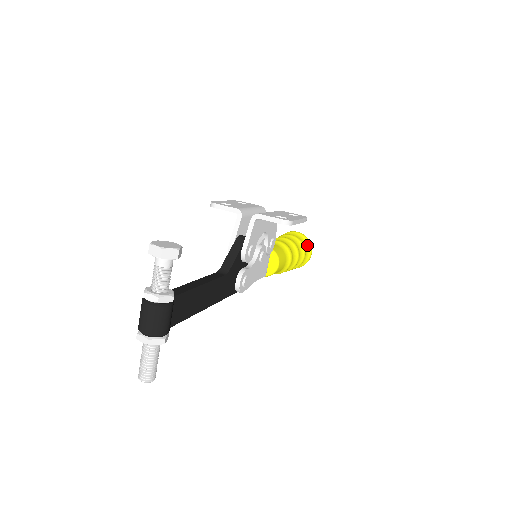
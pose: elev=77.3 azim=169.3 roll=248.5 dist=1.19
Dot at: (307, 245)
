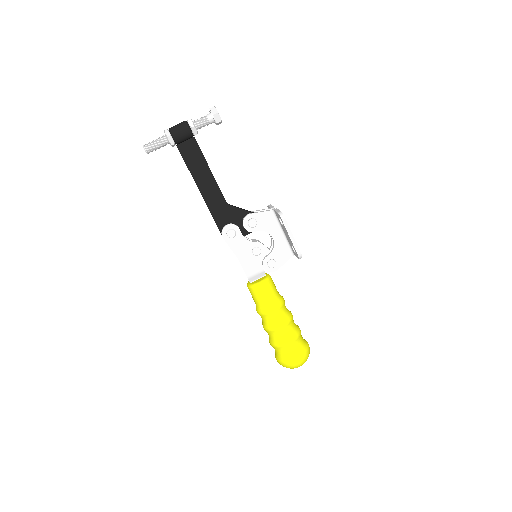
Dot at: (301, 349)
